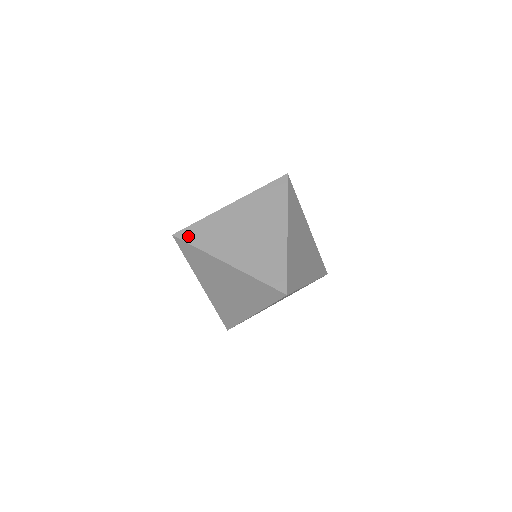
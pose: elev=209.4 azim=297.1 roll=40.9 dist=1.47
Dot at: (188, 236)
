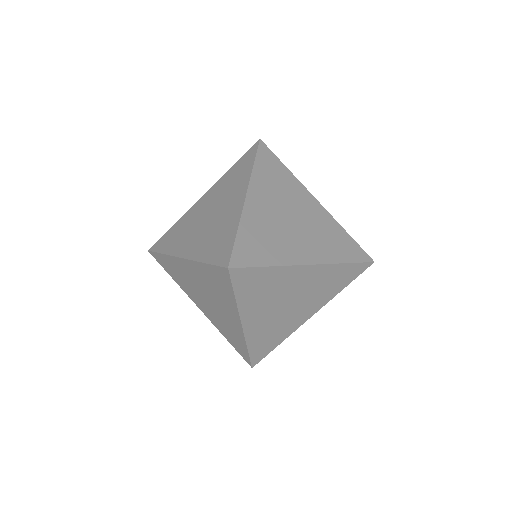
Dot at: (159, 245)
